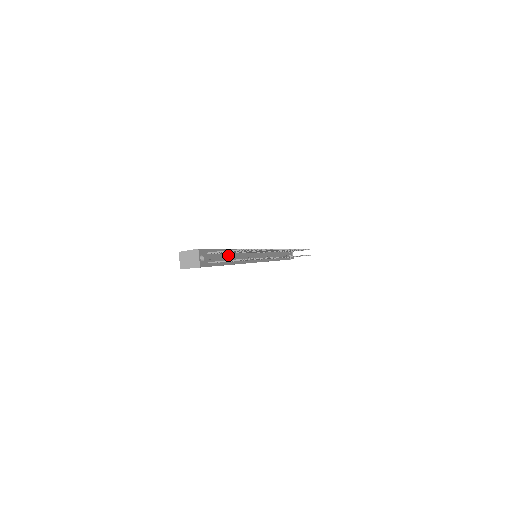
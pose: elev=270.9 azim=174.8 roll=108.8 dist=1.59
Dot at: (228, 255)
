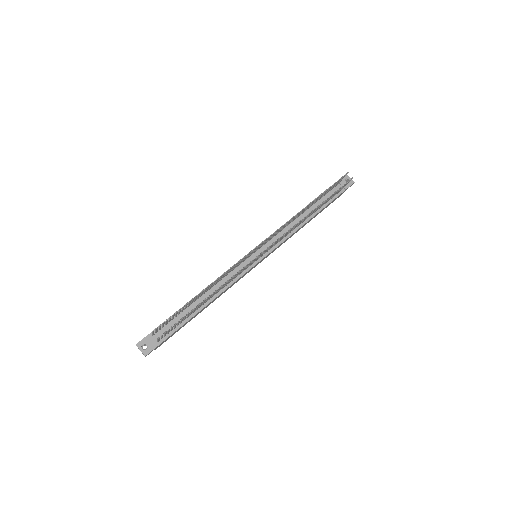
Dot at: (189, 309)
